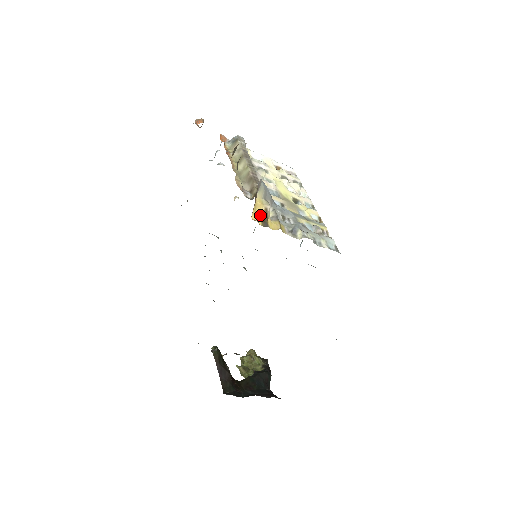
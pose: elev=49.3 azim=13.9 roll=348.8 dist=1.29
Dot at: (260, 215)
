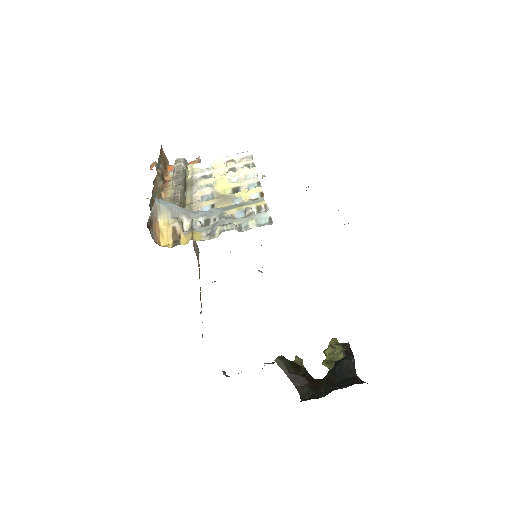
Dot at: (169, 237)
